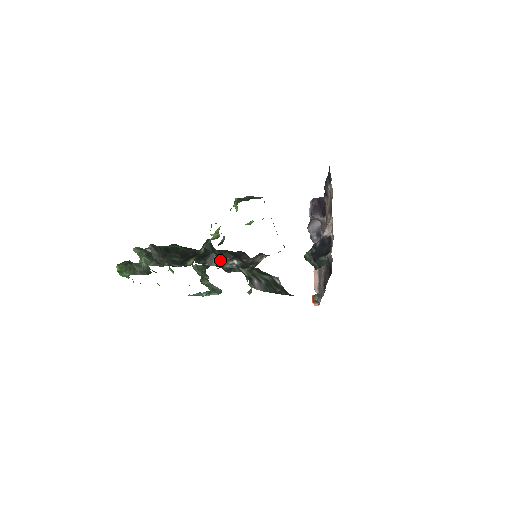
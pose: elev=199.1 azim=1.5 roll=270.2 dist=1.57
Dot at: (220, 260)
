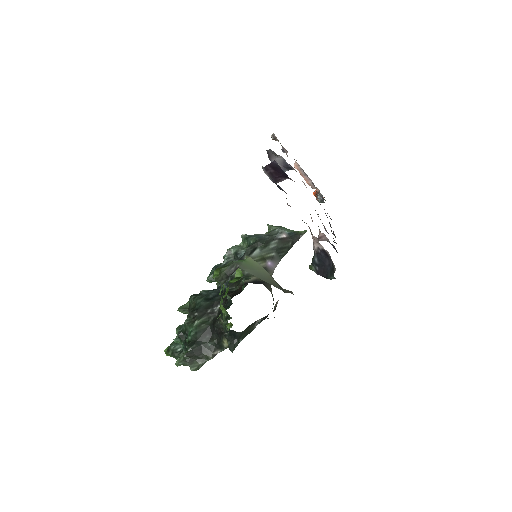
Dot at: (247, 331)
